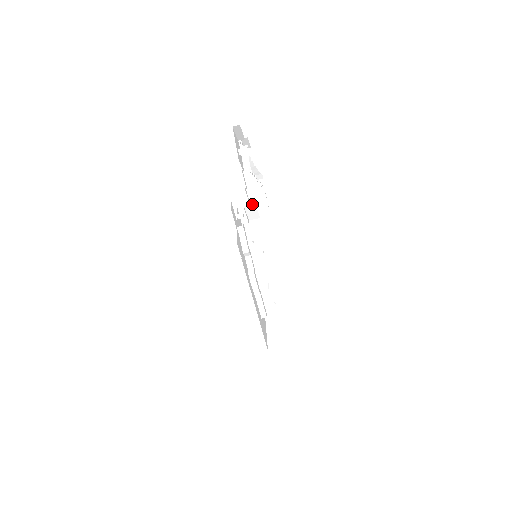
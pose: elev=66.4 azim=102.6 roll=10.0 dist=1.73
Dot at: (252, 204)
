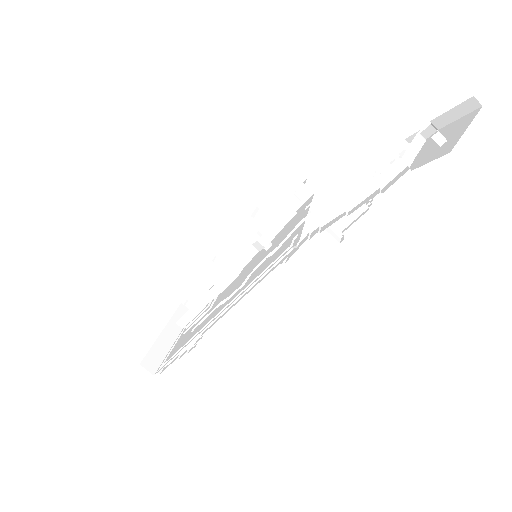
Dot at: (344, 205)
